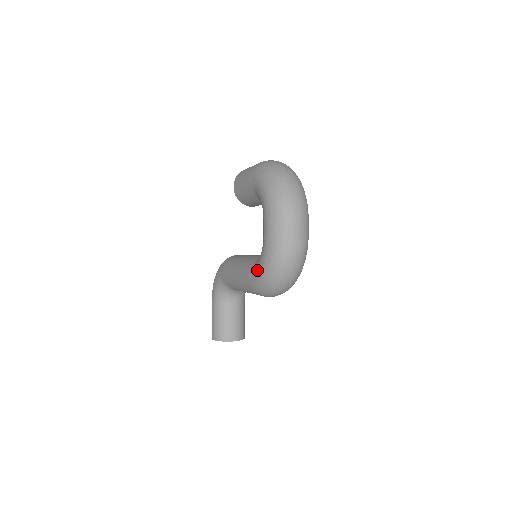
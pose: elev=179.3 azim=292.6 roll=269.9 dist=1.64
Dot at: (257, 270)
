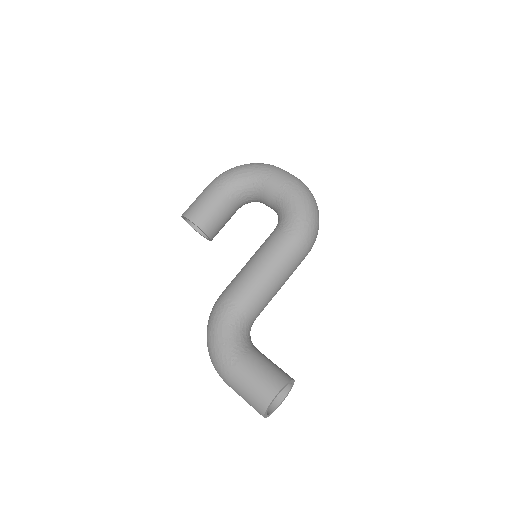
Dot at: (295, 213)
